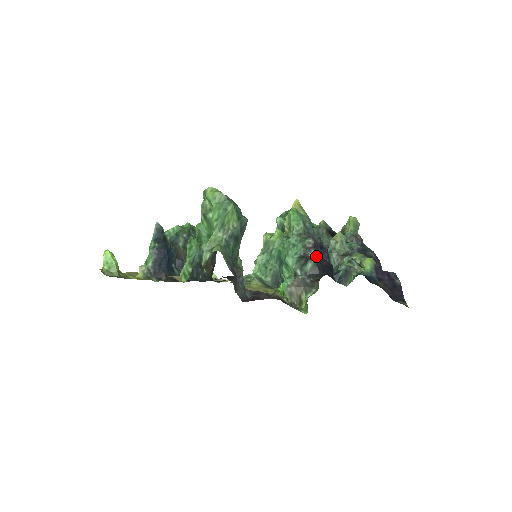
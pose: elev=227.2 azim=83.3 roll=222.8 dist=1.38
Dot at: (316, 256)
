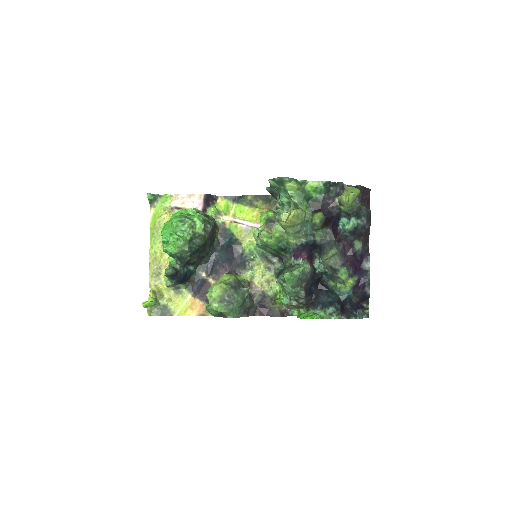
Dot at: (307, 297)
